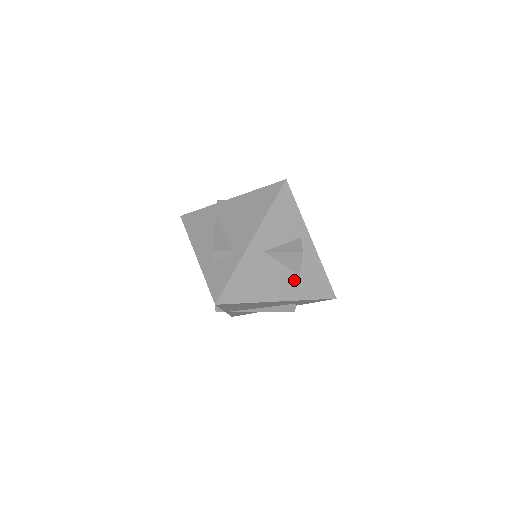
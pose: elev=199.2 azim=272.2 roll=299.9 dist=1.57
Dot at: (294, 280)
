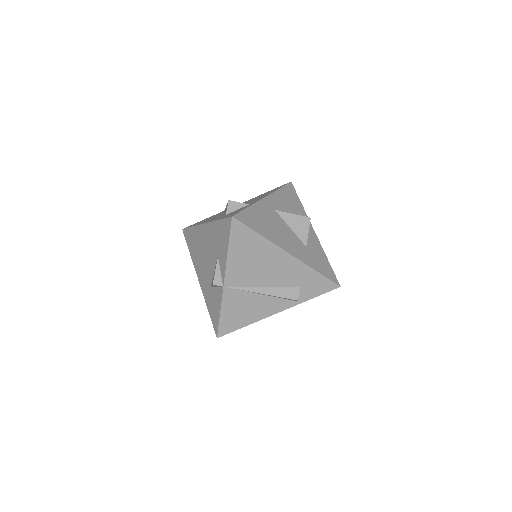
Dot at: (301, 247)
